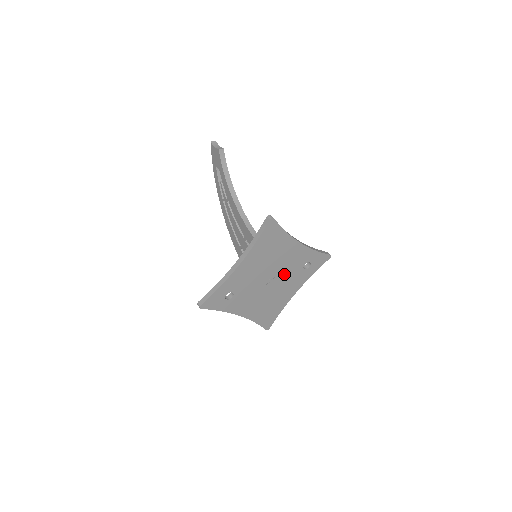
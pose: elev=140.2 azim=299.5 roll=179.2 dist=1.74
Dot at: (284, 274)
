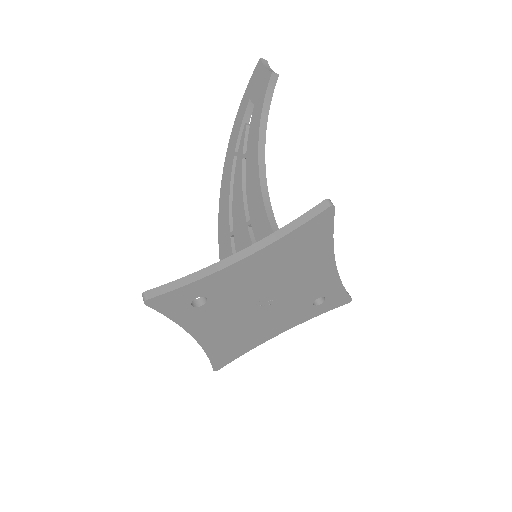
Dot at: (287, 300)
